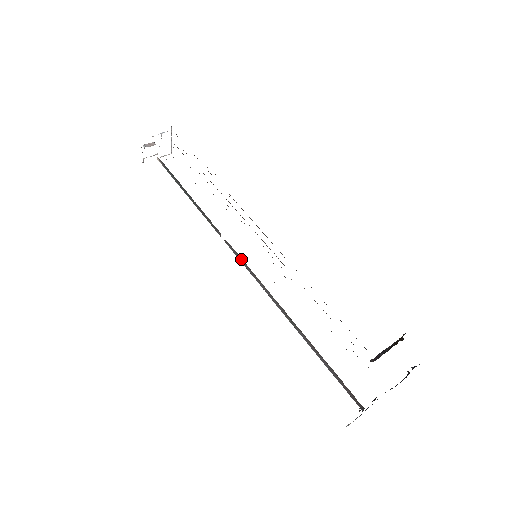
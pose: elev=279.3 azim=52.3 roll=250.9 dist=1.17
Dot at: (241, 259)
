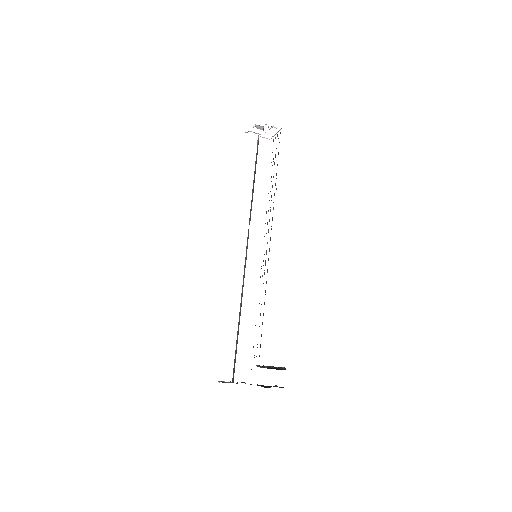
Dot at: occluded
